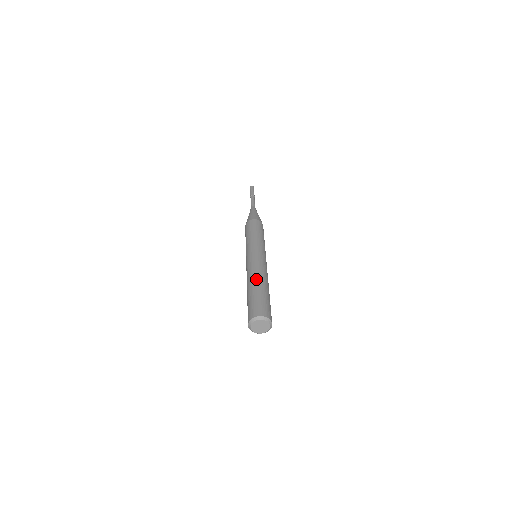
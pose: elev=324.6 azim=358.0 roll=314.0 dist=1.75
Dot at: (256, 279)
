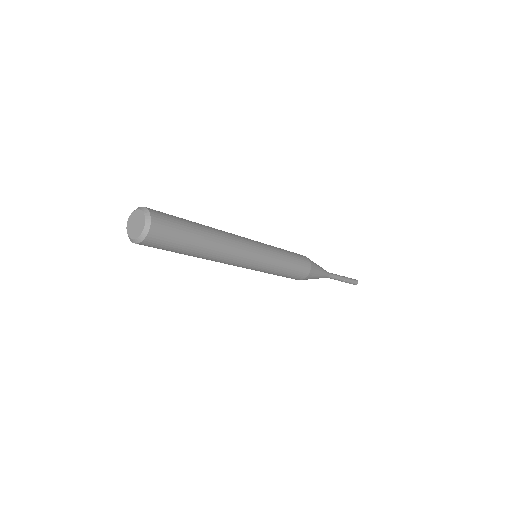
Dot at: occluded
